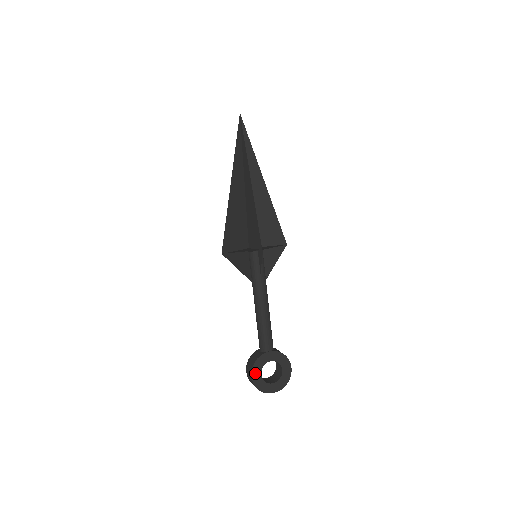
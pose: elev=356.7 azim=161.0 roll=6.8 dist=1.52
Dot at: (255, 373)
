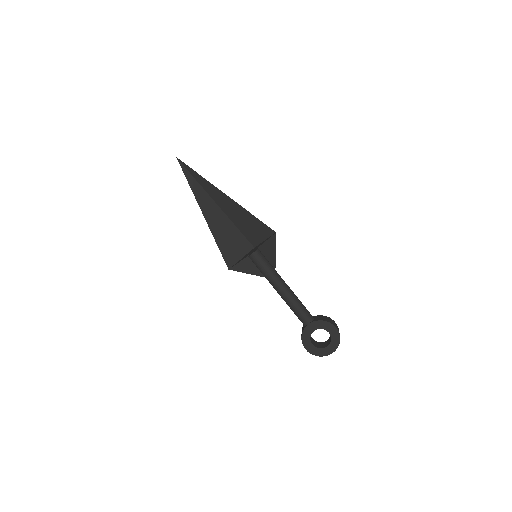
Dot at: (307, 345)
